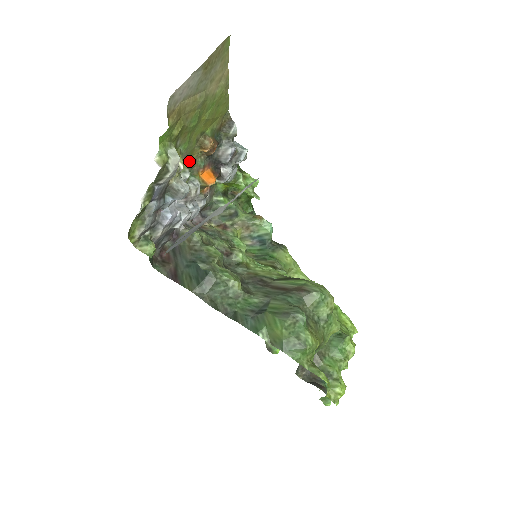
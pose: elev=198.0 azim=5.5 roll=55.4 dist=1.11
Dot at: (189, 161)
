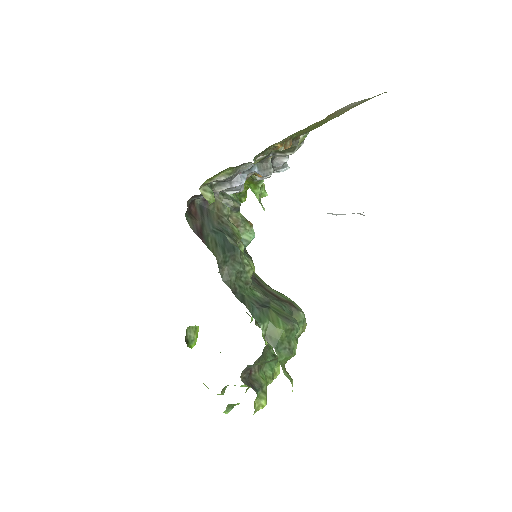
Dot at: occluded
